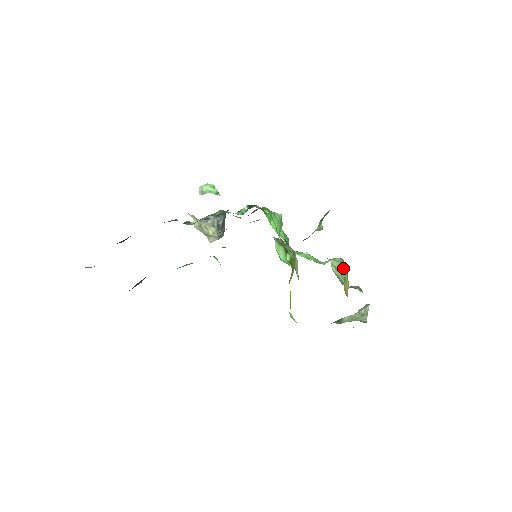
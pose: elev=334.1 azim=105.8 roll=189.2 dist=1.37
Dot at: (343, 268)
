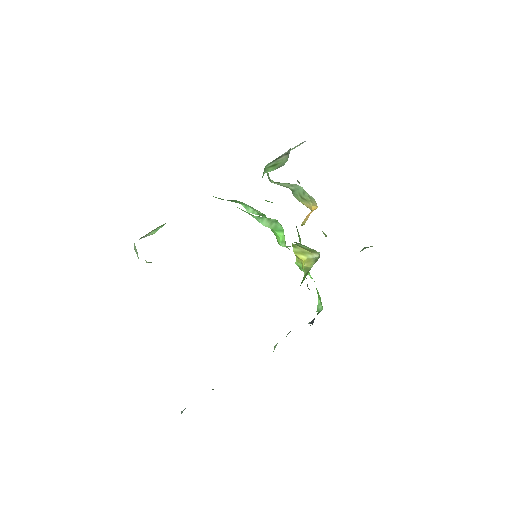
Dot at: (292, 185)
